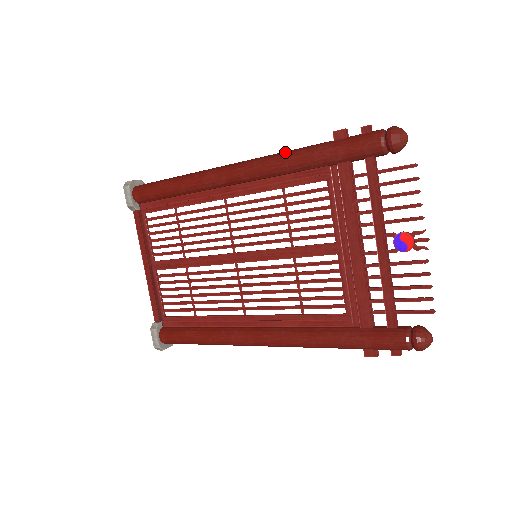
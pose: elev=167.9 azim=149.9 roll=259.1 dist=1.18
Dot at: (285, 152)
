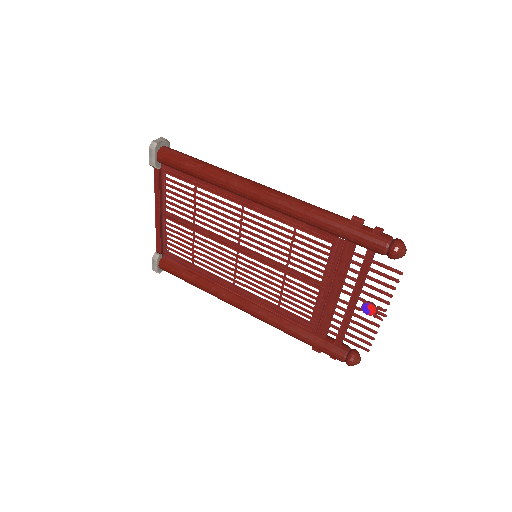
Dot at: (307, 208)
